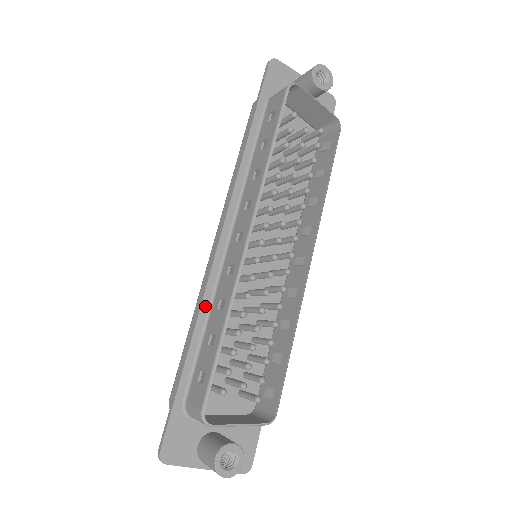
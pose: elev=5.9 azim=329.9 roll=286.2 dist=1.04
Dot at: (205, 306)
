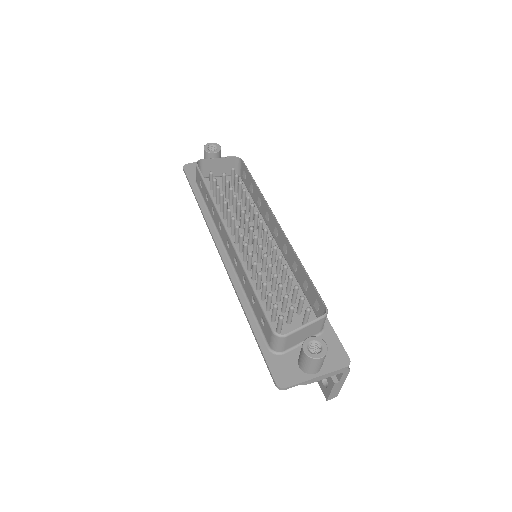
Dot at: (240, 293)
